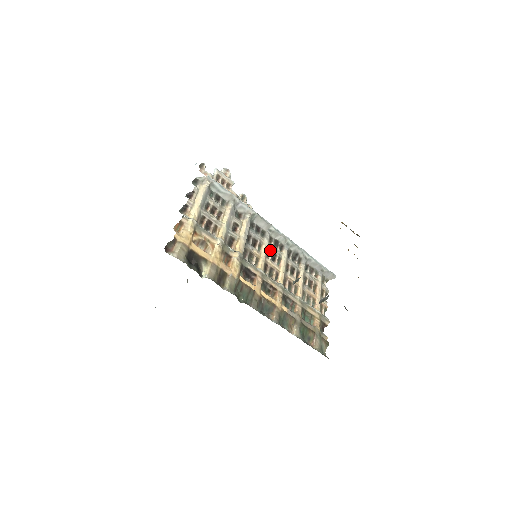
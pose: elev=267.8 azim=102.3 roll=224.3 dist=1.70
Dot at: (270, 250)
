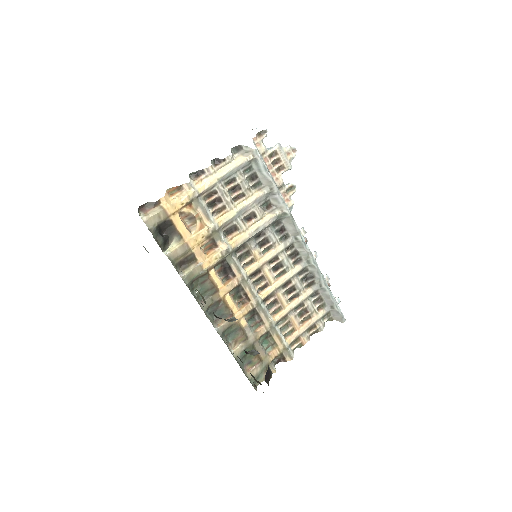
Dot at: (279, 258)
